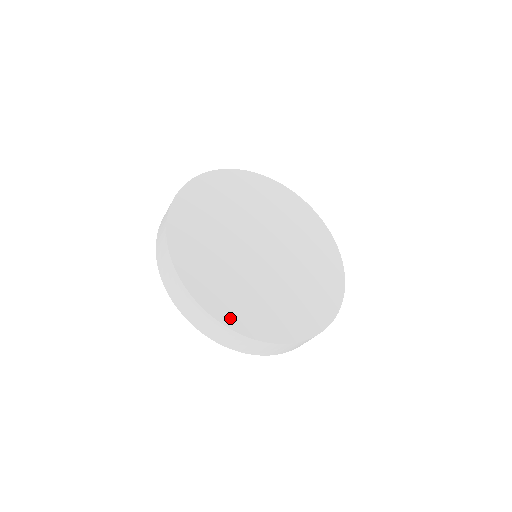
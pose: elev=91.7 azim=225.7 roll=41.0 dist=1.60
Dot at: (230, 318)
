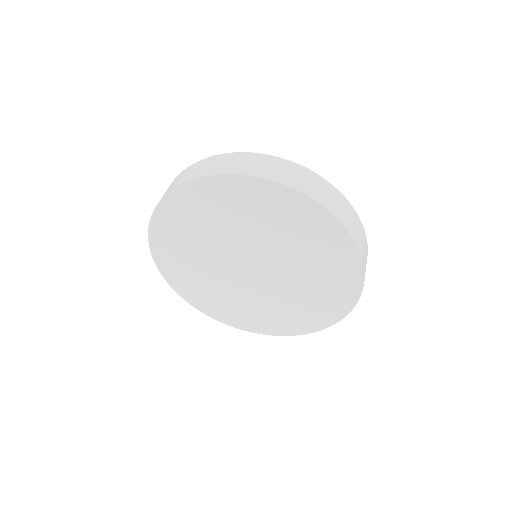
Dot at: occluded
